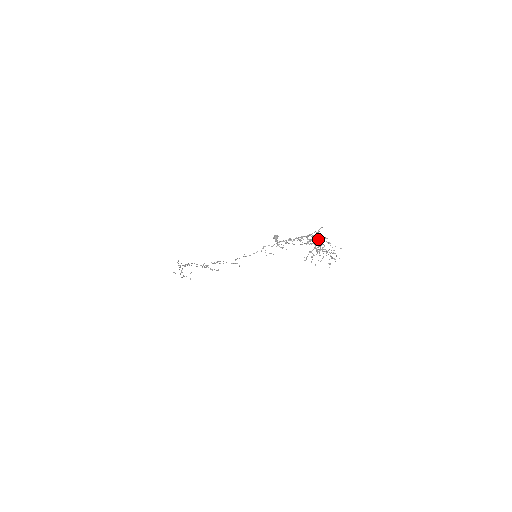
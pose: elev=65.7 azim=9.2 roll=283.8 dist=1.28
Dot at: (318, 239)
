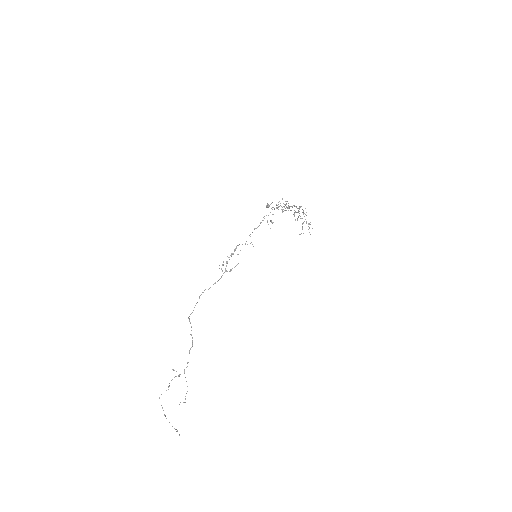
Dot at: (292, 206)
